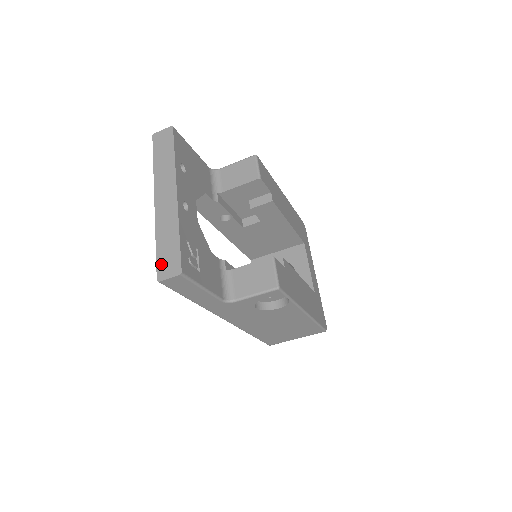
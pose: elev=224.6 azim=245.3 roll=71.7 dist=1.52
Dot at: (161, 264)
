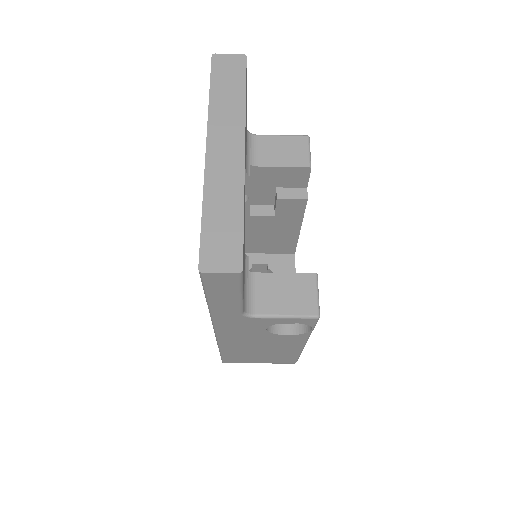
Dot at: (208, 246)
